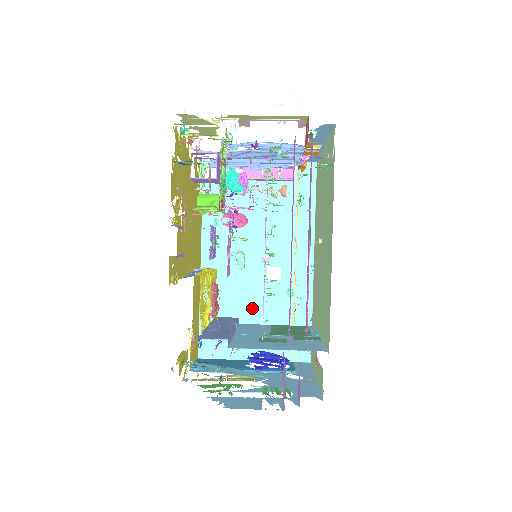
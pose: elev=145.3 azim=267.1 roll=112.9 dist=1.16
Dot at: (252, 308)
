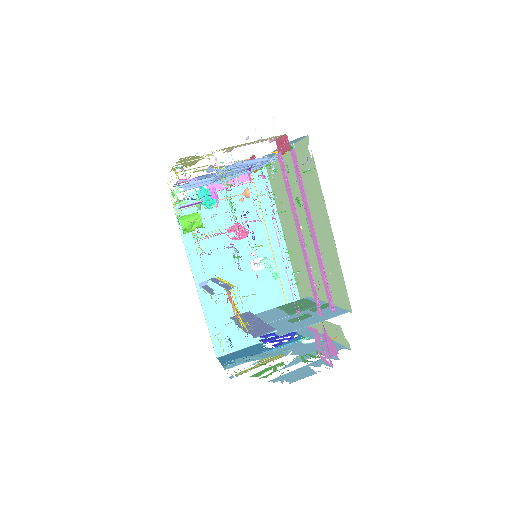
Dot at: (248, 299)
